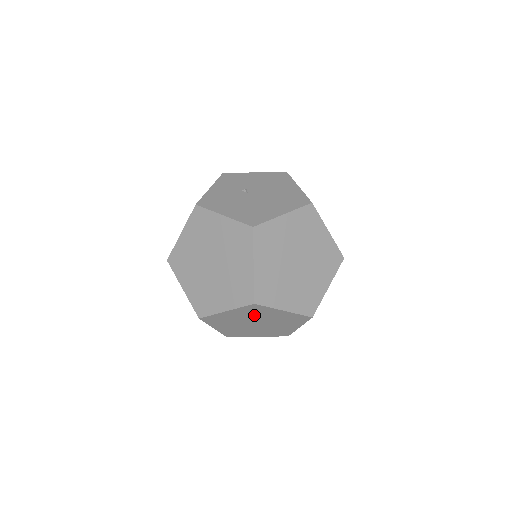
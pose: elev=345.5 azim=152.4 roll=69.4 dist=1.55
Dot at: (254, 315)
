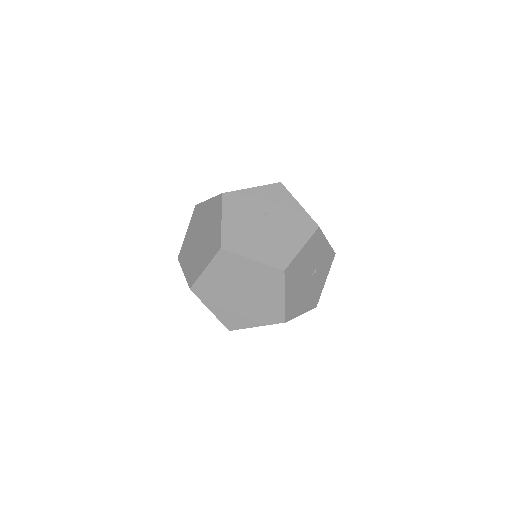
Dot at: occluded
